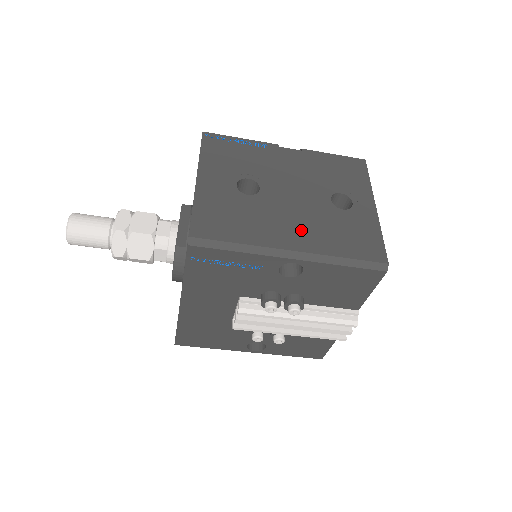
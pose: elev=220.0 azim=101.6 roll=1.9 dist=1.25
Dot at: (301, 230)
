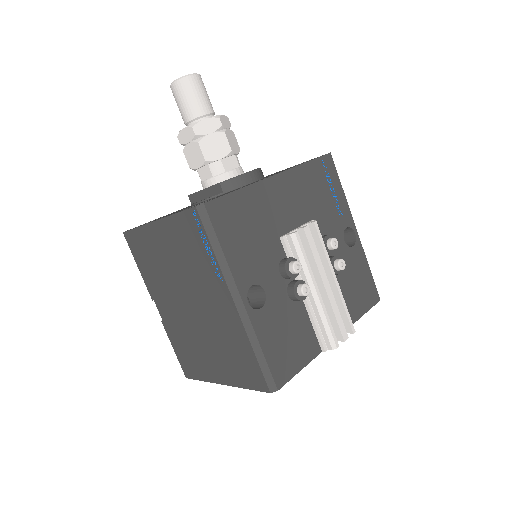
Dot at: occluded
